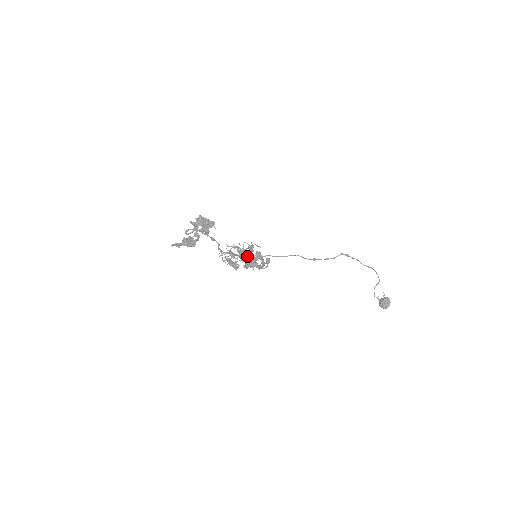
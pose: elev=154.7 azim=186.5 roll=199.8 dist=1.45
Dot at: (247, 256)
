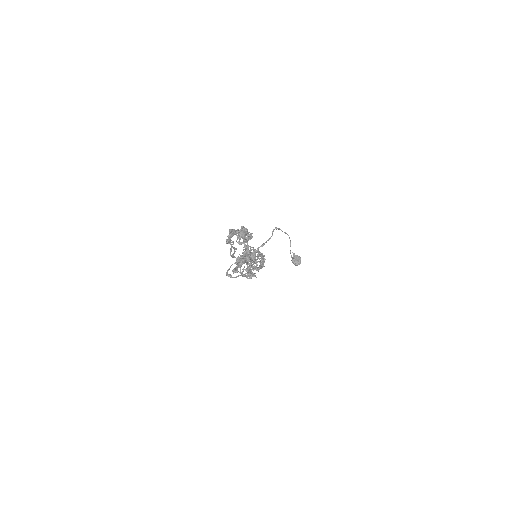
Dot at: occluded
